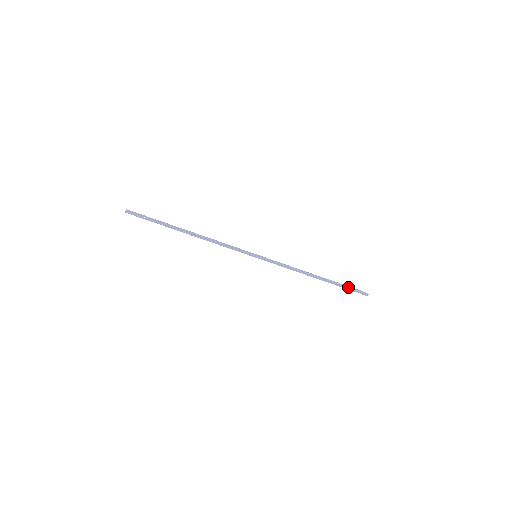
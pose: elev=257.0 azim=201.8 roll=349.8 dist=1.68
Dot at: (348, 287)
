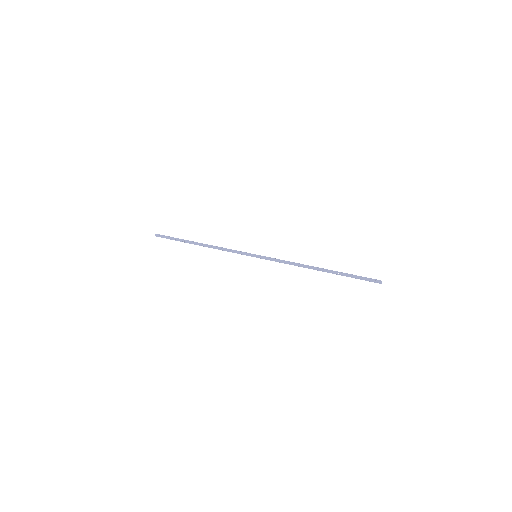
Dot at: (355, 275)
